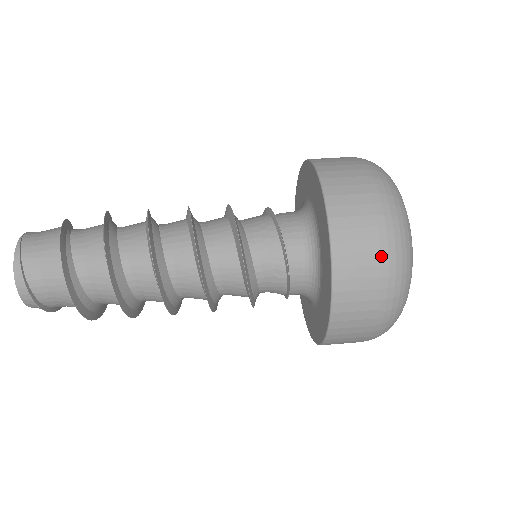
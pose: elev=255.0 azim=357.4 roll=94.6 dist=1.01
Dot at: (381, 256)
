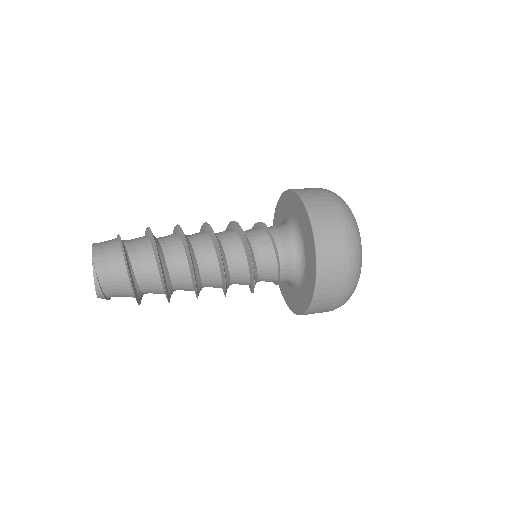
Dot at: (338, 303)
